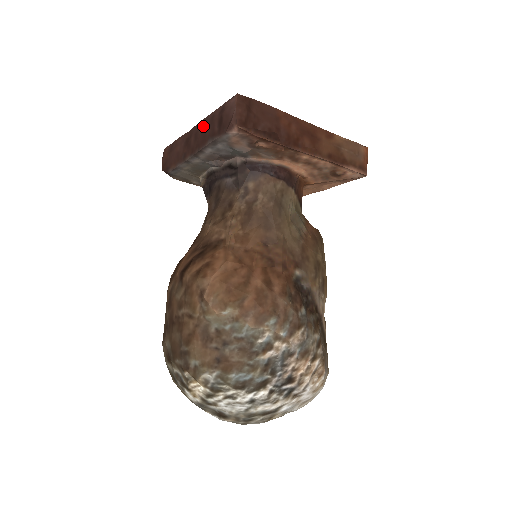
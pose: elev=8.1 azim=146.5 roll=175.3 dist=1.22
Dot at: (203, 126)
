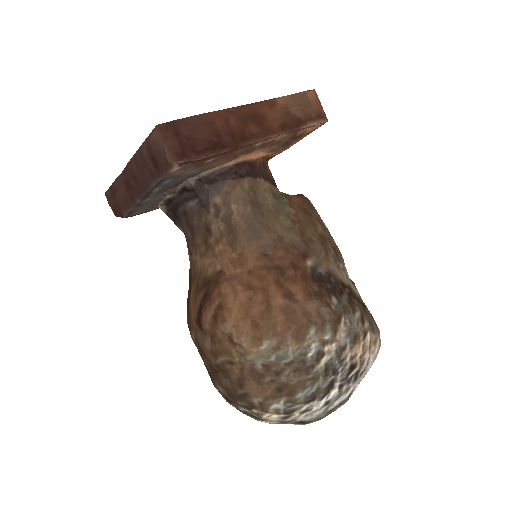
Dot at: (136, 167)
